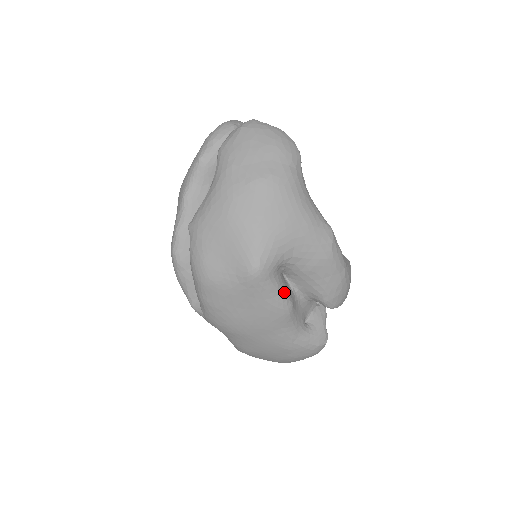
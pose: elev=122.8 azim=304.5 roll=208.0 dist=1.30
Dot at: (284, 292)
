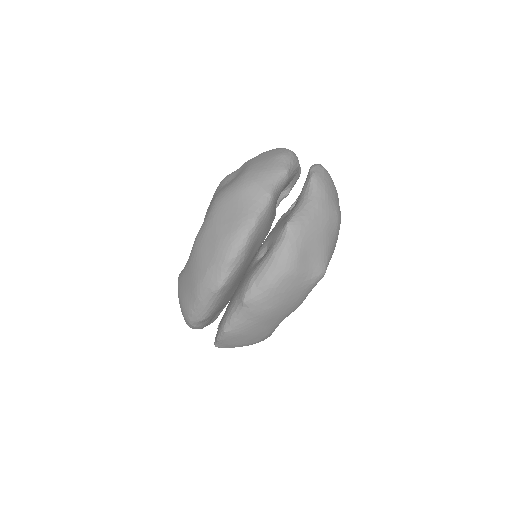
Dot at: occluded
